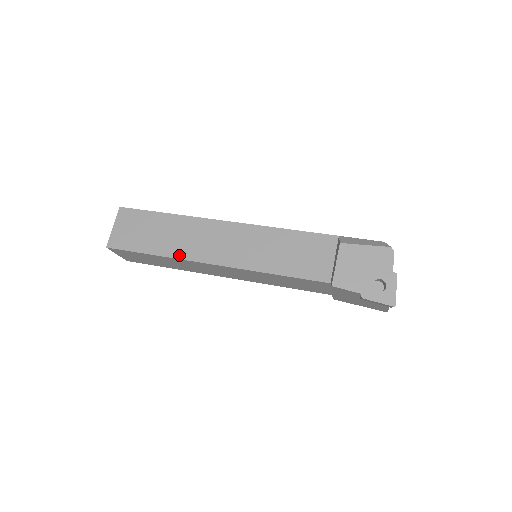
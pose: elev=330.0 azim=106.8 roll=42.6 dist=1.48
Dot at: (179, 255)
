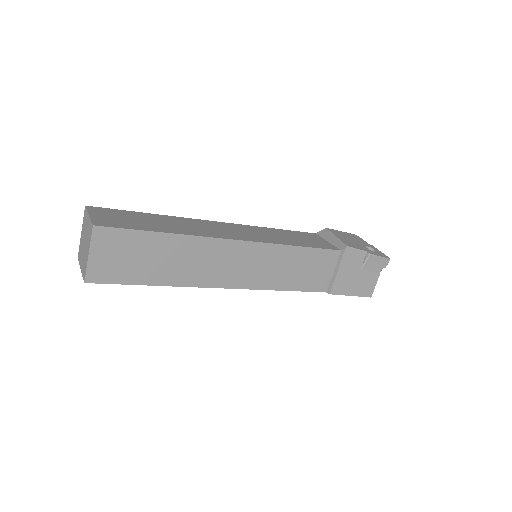
Dot at: (196, 234)
